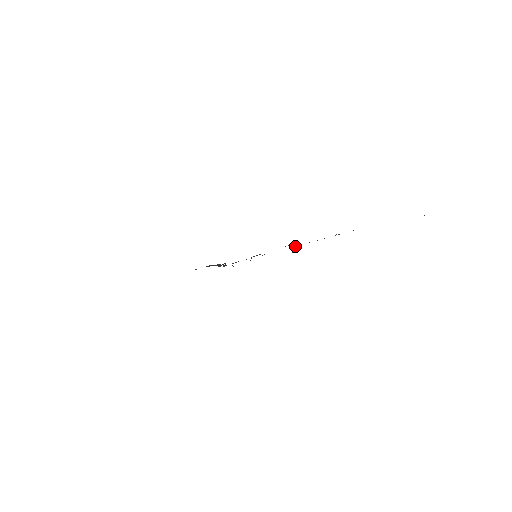
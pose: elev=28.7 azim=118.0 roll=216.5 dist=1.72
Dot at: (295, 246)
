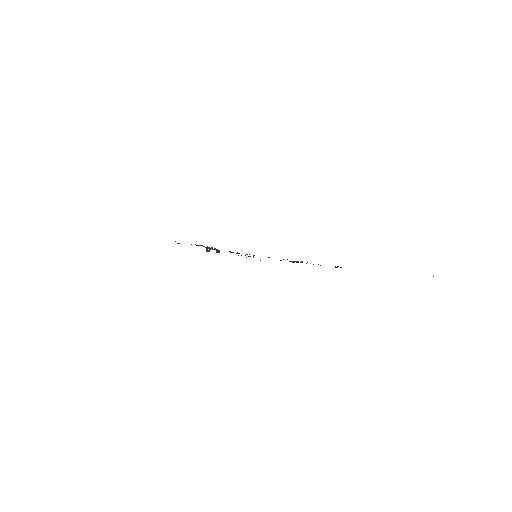
Dot at: (301, 262)
